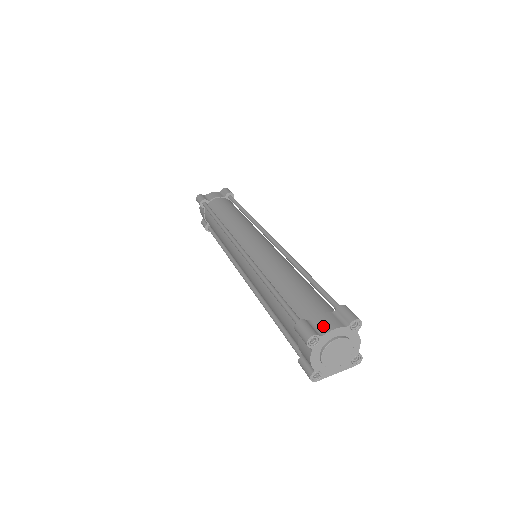
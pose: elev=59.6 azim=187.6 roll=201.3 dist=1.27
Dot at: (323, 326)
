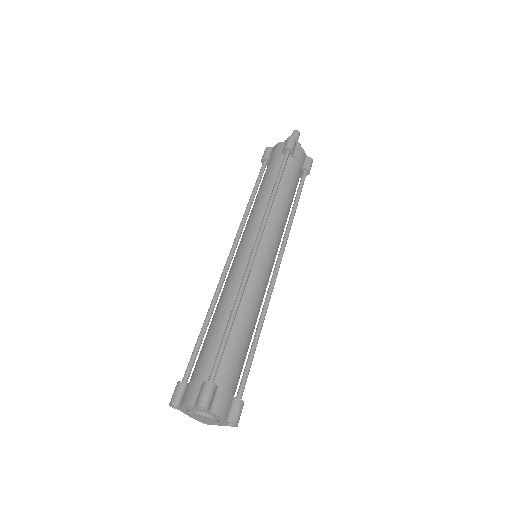
Dot at: (184, 397)
